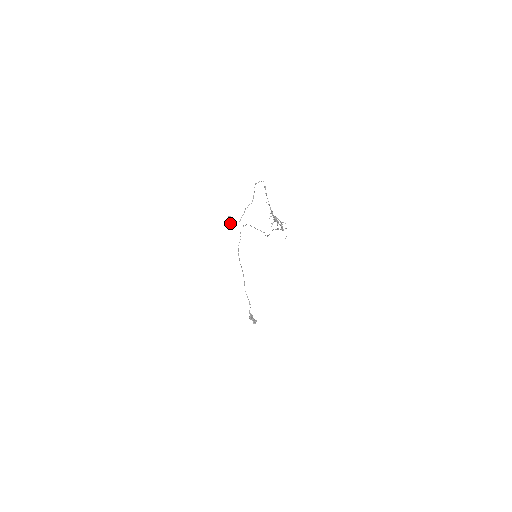
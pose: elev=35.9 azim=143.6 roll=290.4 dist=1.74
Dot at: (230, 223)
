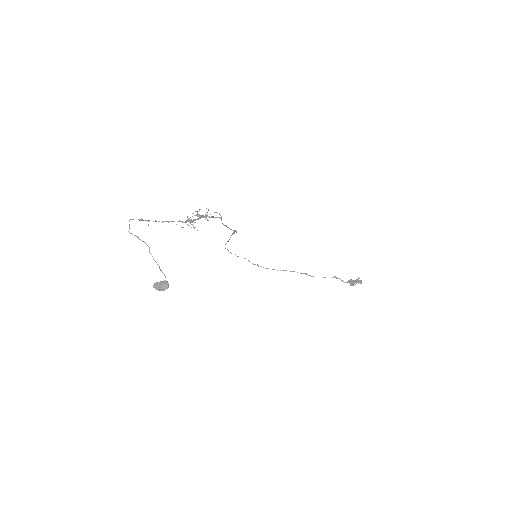
Dot at: (161, 289)
